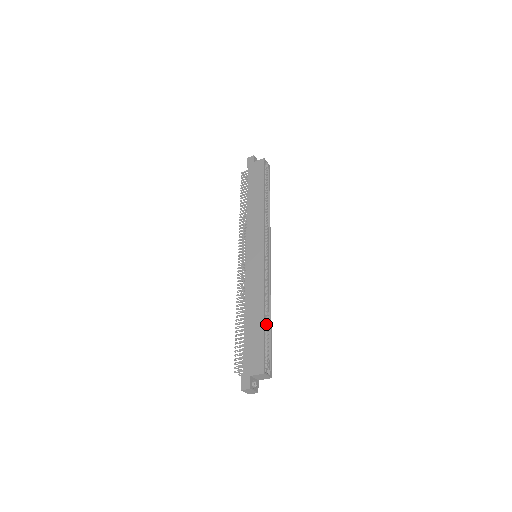
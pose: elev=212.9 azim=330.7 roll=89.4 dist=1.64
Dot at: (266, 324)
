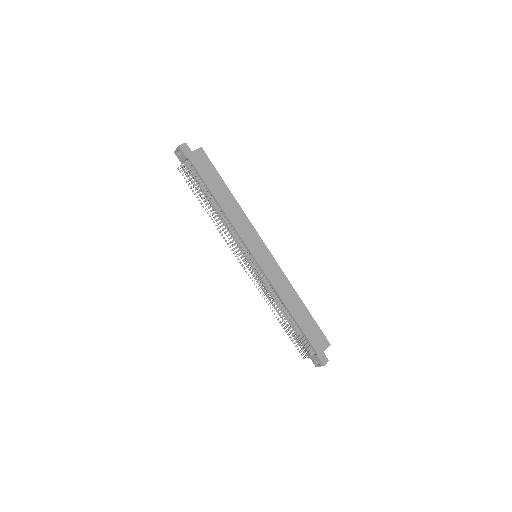
Dot at: occluded
